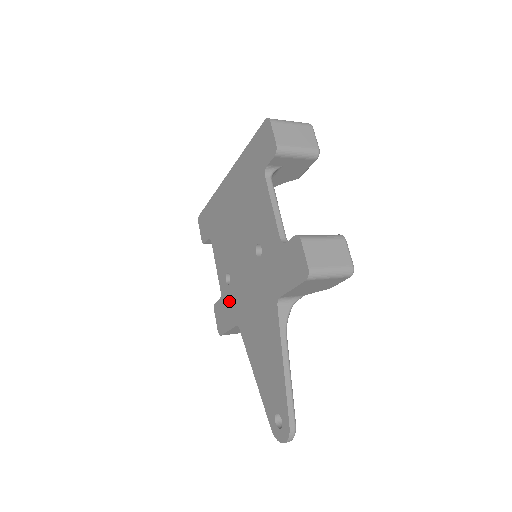
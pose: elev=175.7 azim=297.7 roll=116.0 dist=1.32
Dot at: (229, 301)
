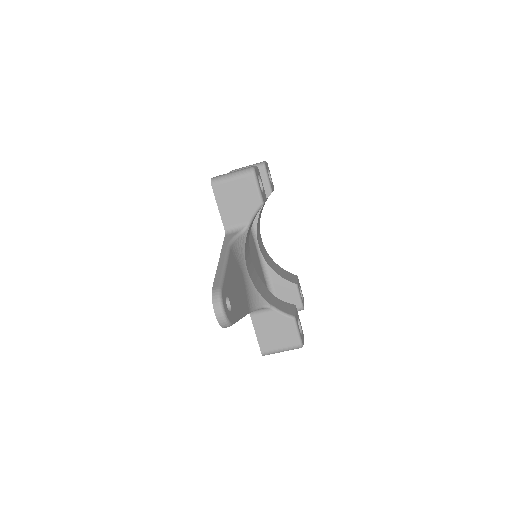
Dot at: occluded
